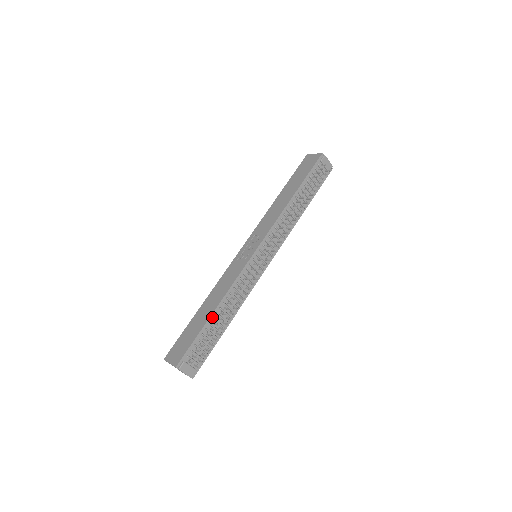
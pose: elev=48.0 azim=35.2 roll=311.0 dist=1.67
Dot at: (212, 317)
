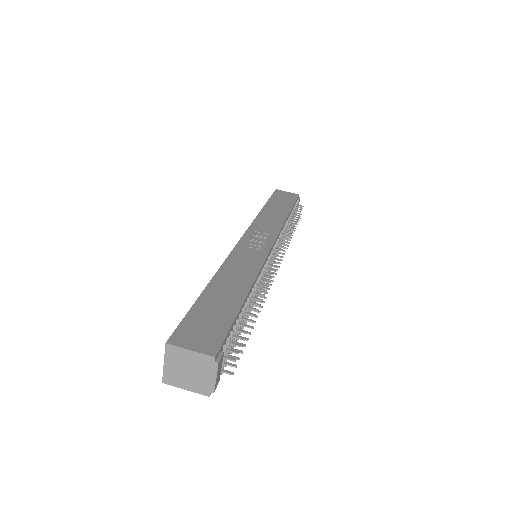
Dot at: (245, 301)
